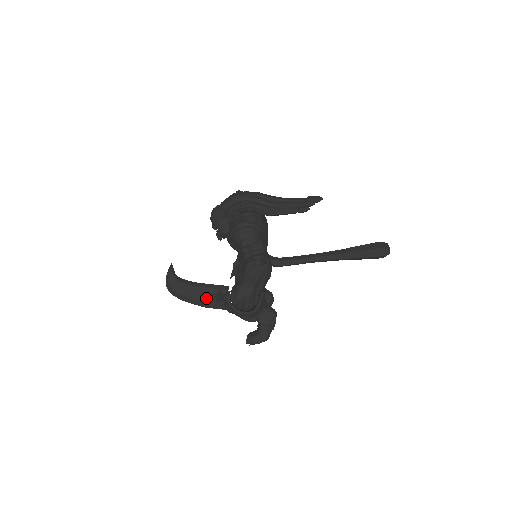
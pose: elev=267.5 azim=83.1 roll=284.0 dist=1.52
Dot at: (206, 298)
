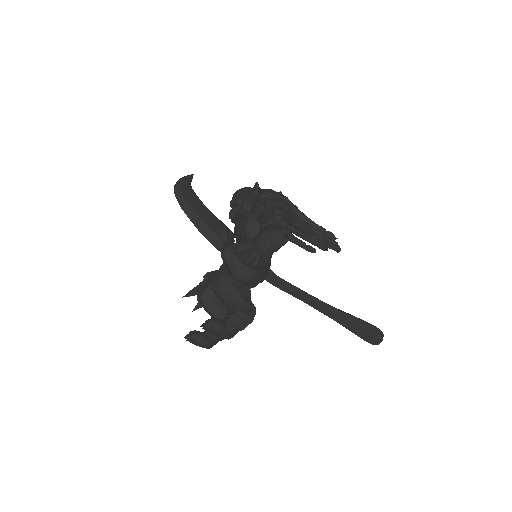
Dot at: (210, 224)
